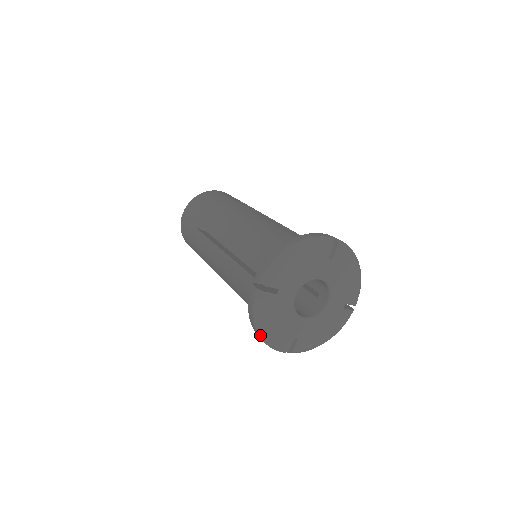
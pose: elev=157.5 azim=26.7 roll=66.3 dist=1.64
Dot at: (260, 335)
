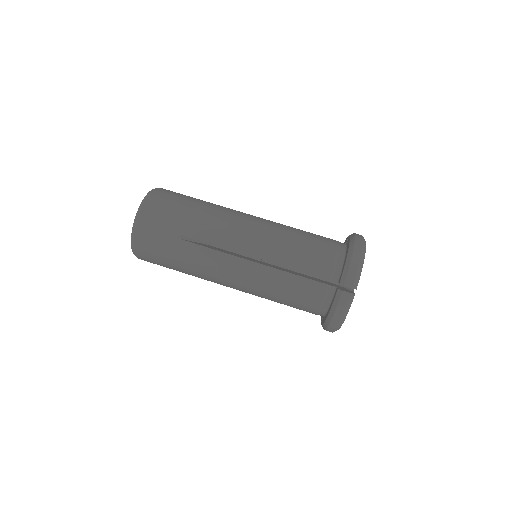
Dot at: occluded
